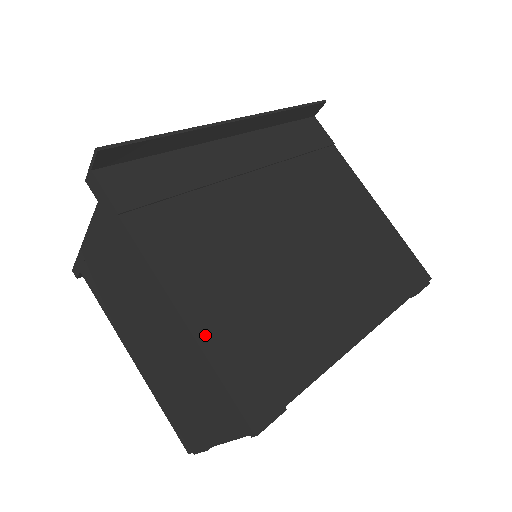
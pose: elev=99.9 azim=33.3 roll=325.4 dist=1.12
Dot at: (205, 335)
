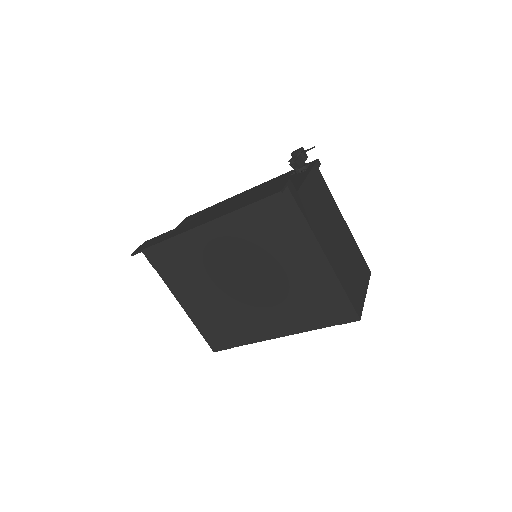
Dot at: (194, 319)
